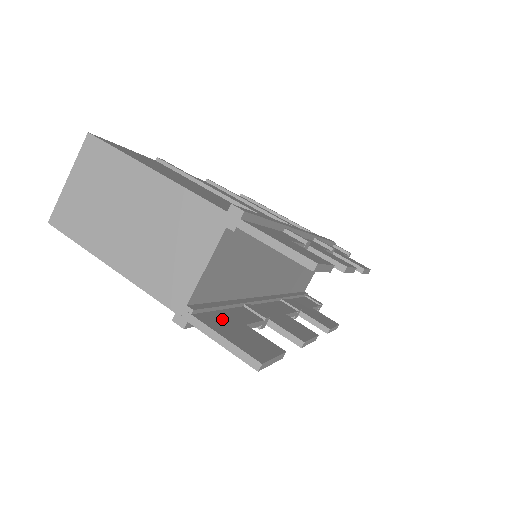
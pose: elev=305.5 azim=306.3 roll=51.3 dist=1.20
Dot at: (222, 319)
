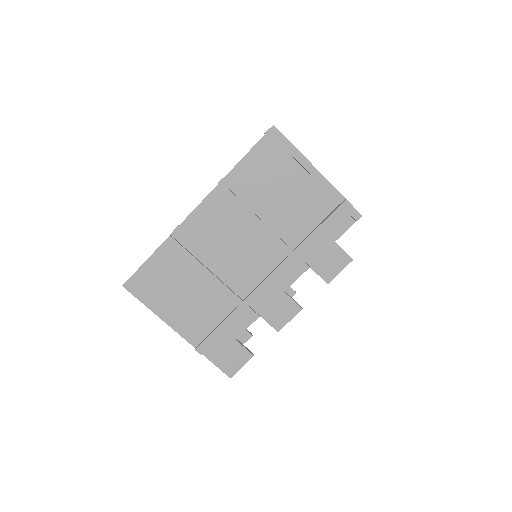
Dot at: occluded
